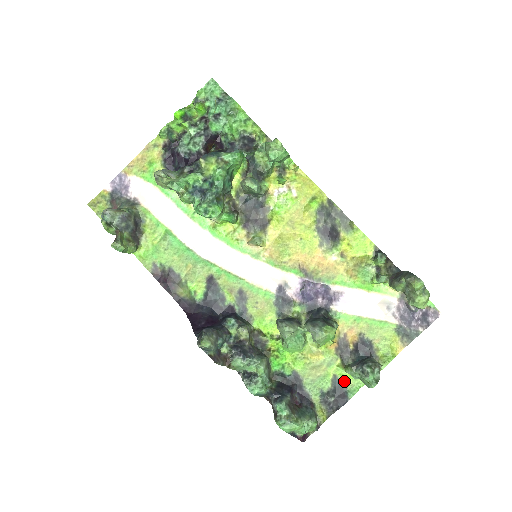
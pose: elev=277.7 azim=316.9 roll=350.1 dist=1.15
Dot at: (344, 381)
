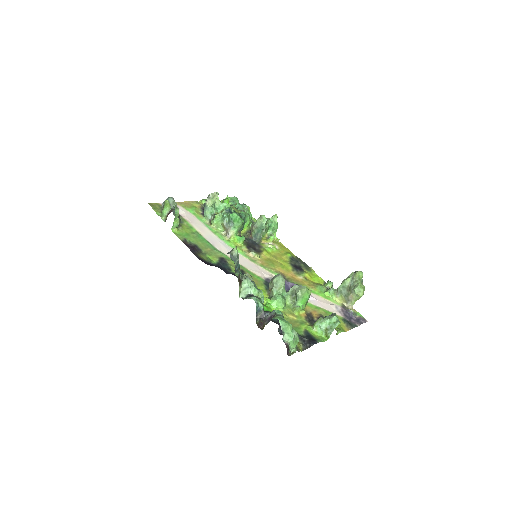
Dot at: (312, 335)
